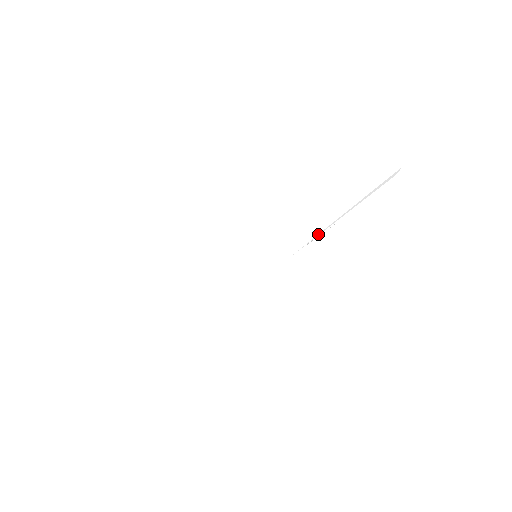
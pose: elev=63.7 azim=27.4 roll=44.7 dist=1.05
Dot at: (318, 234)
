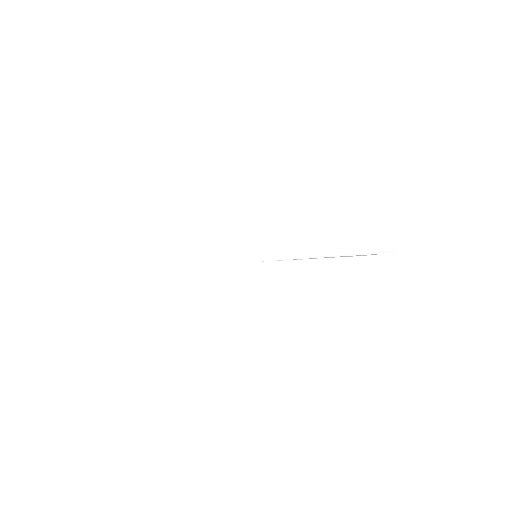
Dot at: (291, 259)
